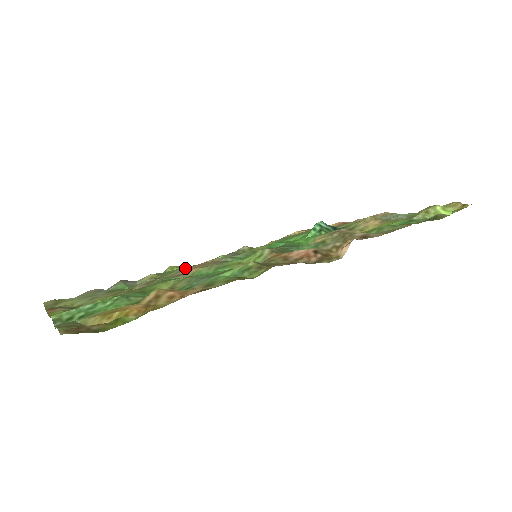
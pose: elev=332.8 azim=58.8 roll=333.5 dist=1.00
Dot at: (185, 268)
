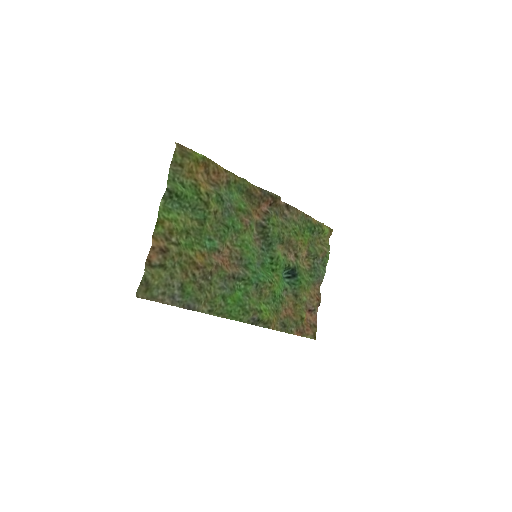
Dot at: (222, 280)
